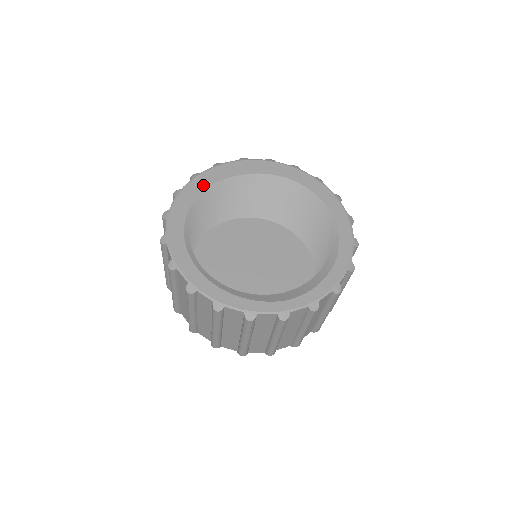
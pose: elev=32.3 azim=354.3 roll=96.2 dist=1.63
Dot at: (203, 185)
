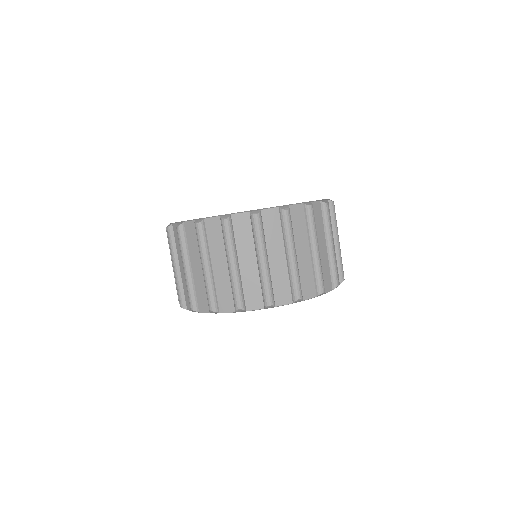
Dot at: occluded
